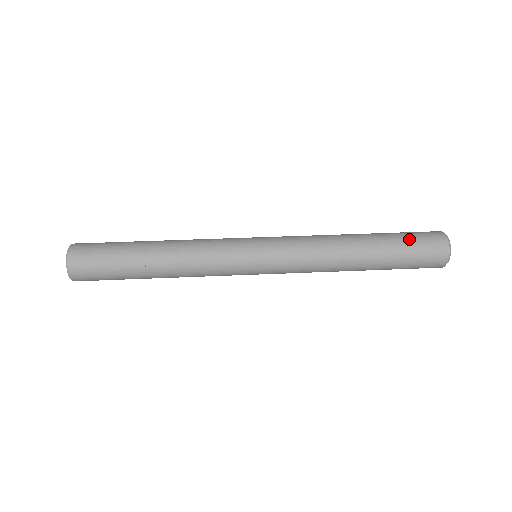
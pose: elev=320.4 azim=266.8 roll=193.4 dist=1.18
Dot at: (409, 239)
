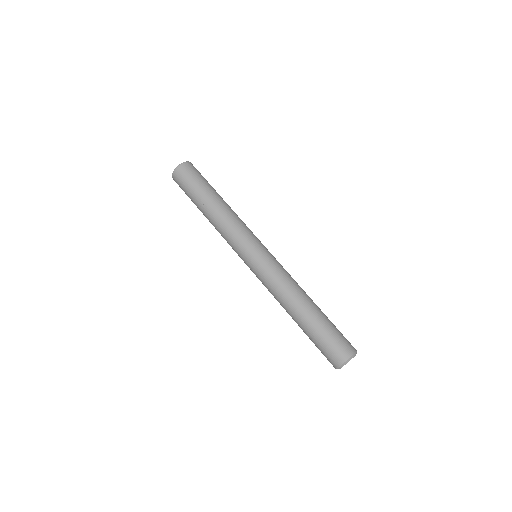
Dot at: (329, 335)
